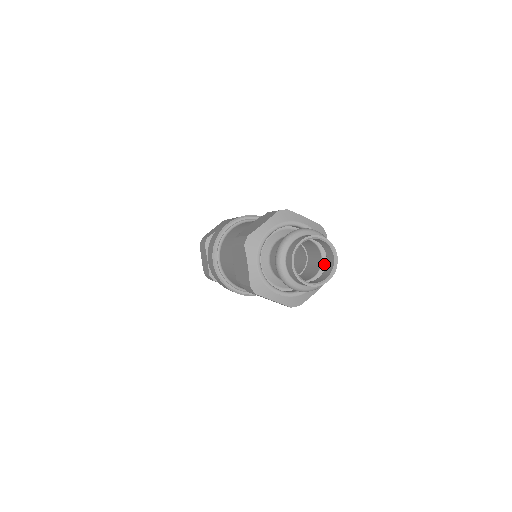
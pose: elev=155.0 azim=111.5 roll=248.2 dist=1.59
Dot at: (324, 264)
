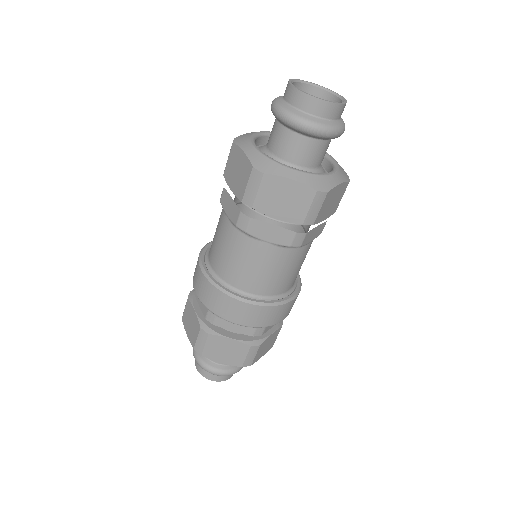
Dot at: occluded
